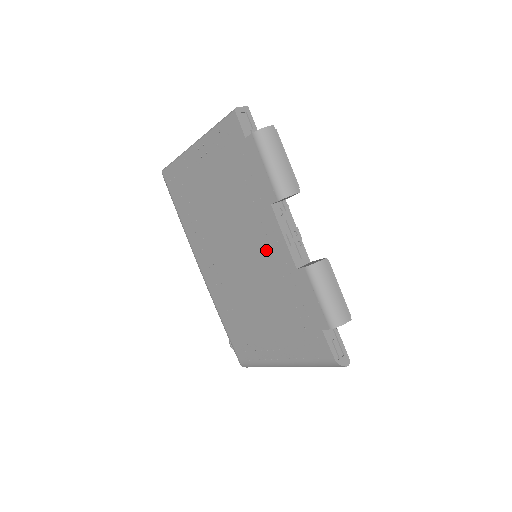
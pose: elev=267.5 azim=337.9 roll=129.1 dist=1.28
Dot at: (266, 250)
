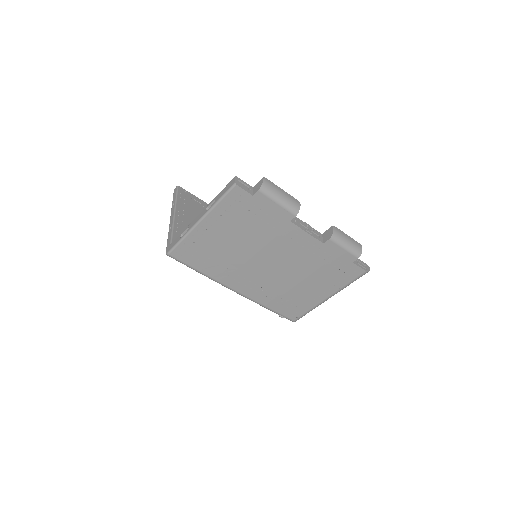
Dot at: (295, 247)
